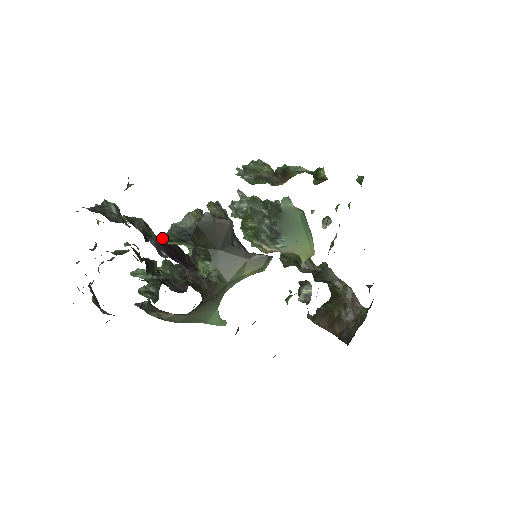
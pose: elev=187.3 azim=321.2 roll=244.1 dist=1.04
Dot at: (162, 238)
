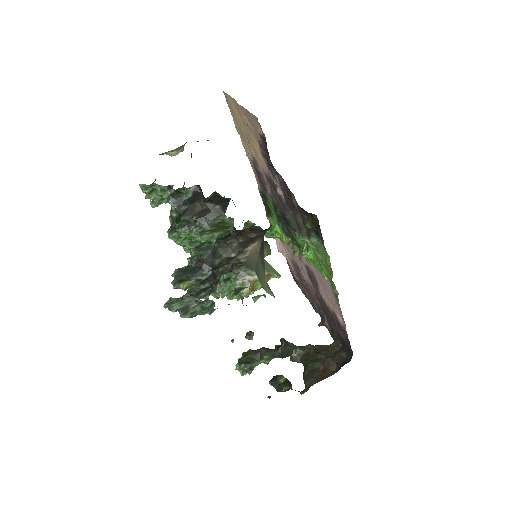
Dot at: occluded
